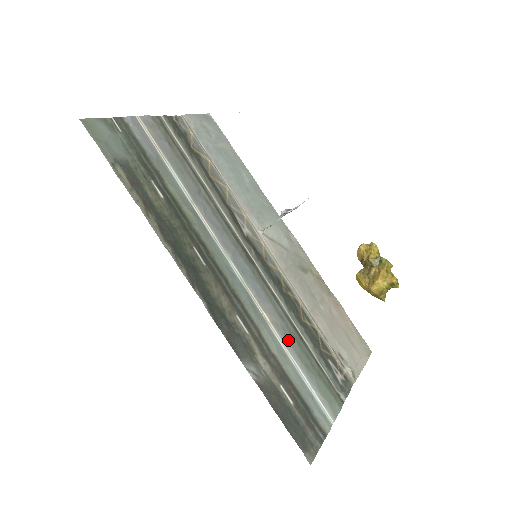
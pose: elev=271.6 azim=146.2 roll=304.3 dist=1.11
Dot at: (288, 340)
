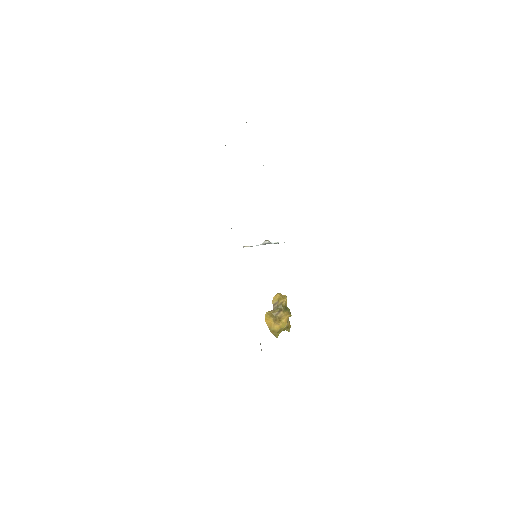
Dot at: occluded
